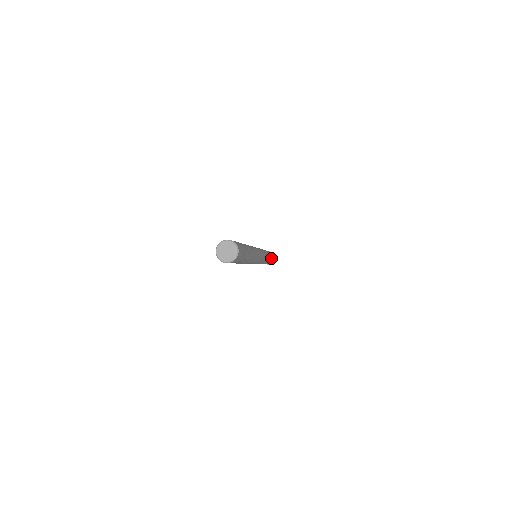
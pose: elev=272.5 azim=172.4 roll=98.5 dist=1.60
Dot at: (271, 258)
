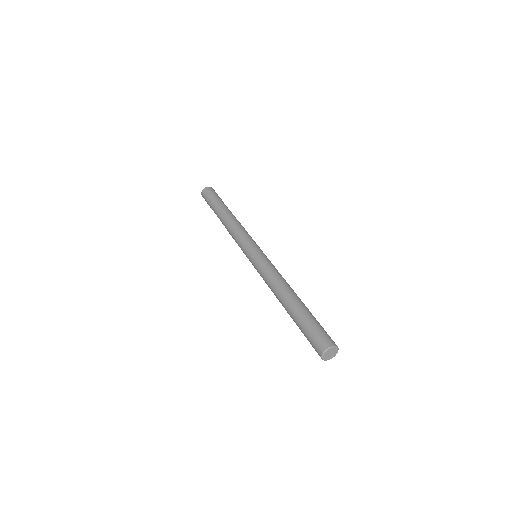
Dot at: occluded
